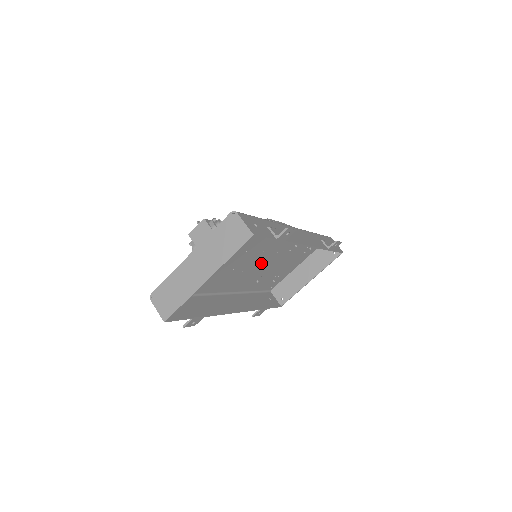
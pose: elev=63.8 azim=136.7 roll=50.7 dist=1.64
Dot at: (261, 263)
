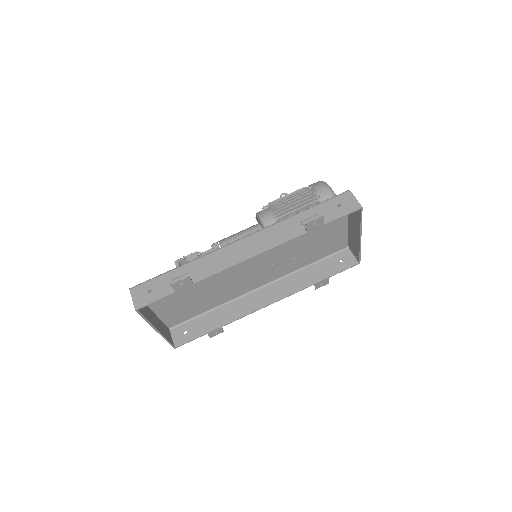
Dot at: (263, 261)
